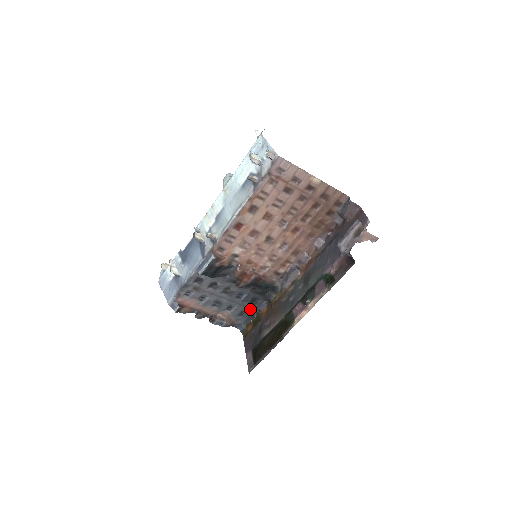
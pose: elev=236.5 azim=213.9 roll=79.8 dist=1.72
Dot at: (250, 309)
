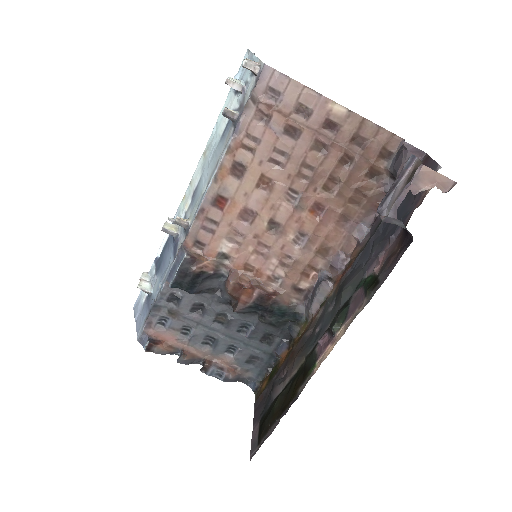
Dot at: (263, 353)
